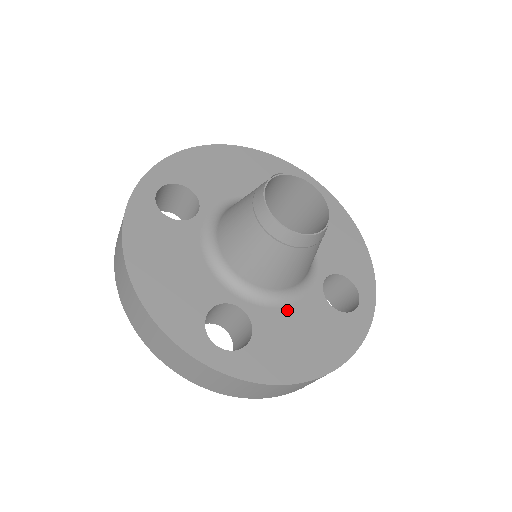
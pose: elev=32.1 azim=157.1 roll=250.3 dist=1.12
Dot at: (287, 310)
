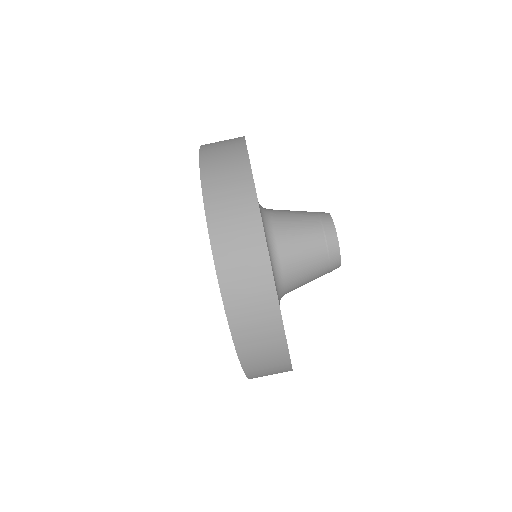
Dot at: occluded
